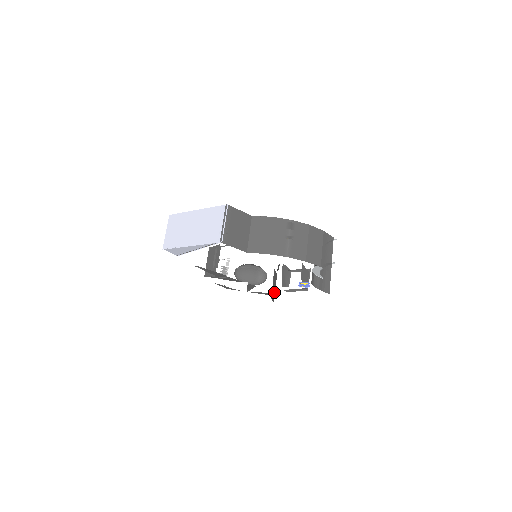
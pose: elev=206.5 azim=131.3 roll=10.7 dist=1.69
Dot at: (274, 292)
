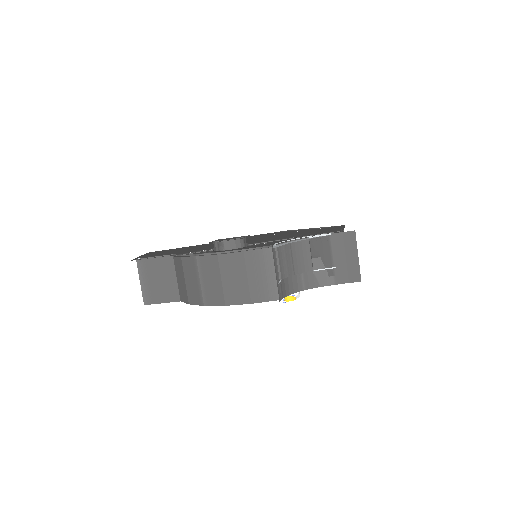
Dot at: occluded
